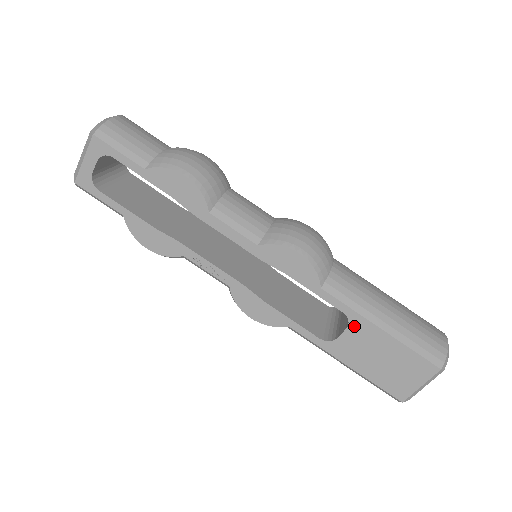
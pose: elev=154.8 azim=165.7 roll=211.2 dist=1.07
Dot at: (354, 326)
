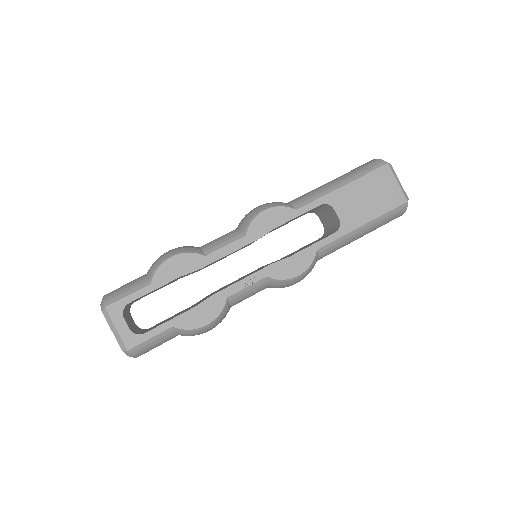
Dot at: (334, 203)
